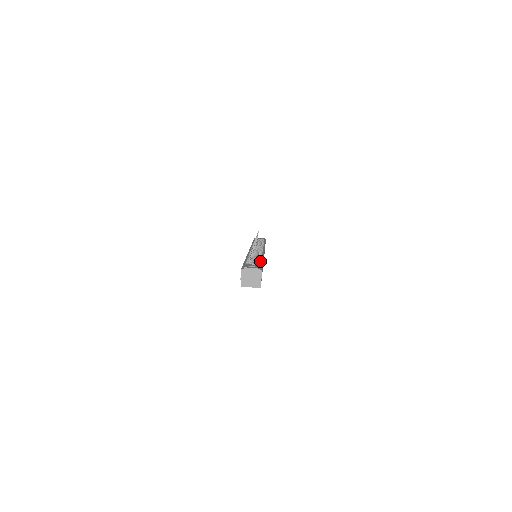
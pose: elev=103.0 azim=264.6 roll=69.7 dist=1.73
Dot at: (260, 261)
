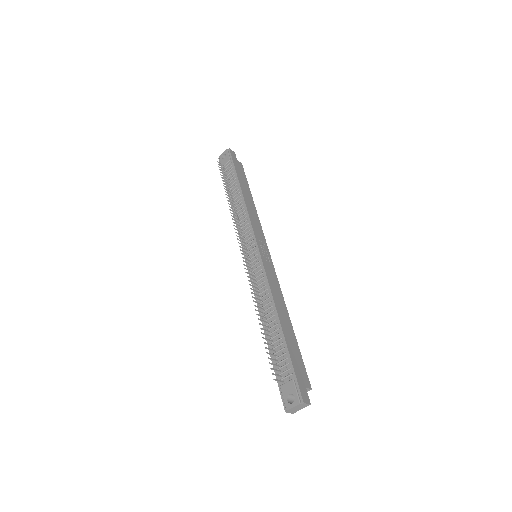
Dot at: (283, 349)
